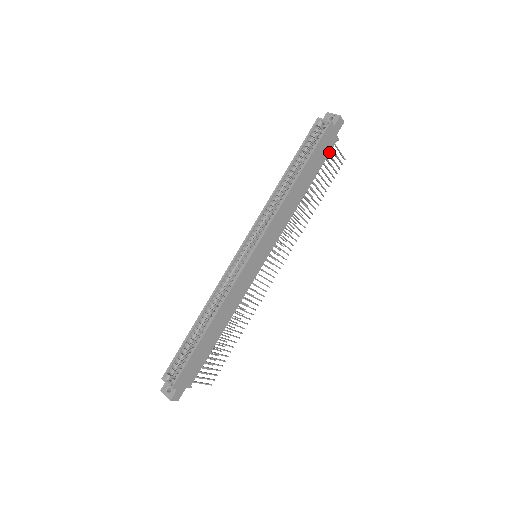
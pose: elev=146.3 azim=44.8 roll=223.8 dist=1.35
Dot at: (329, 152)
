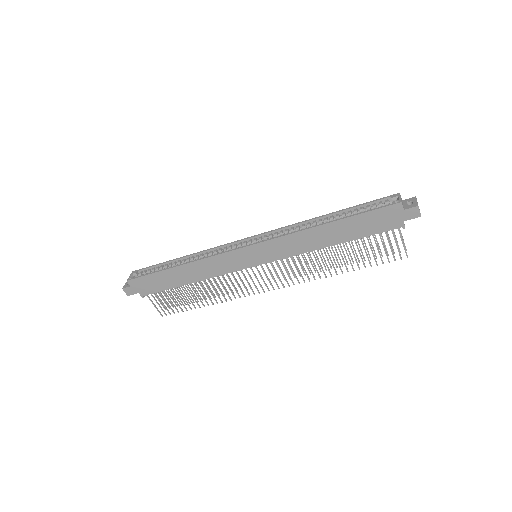
Dot at: (385, 231)
